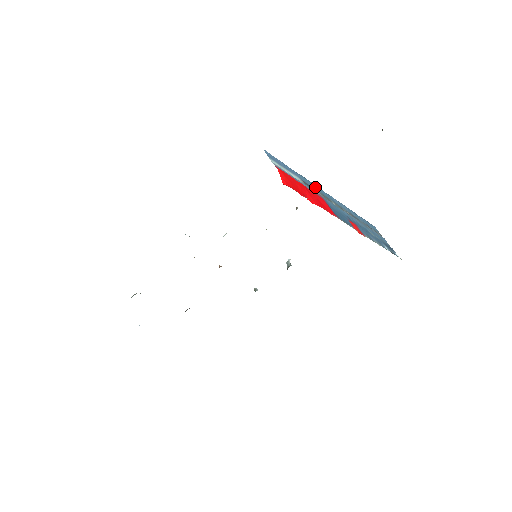
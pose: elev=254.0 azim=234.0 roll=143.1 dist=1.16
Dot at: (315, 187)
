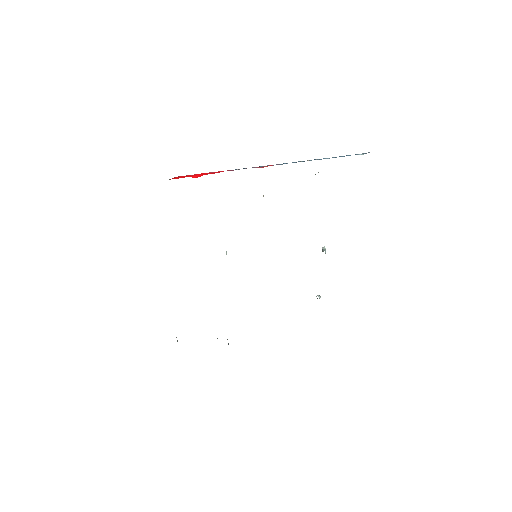
Dot at: occluded
